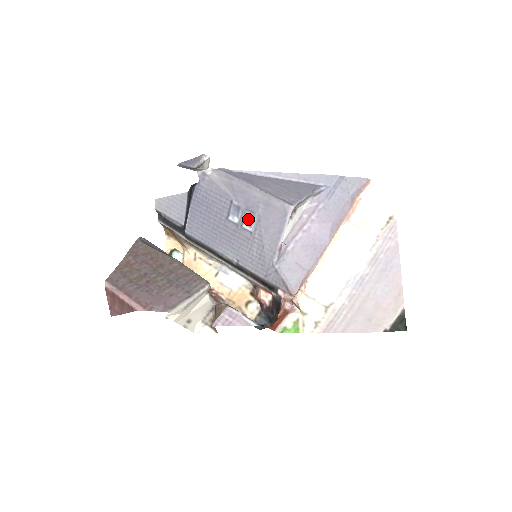
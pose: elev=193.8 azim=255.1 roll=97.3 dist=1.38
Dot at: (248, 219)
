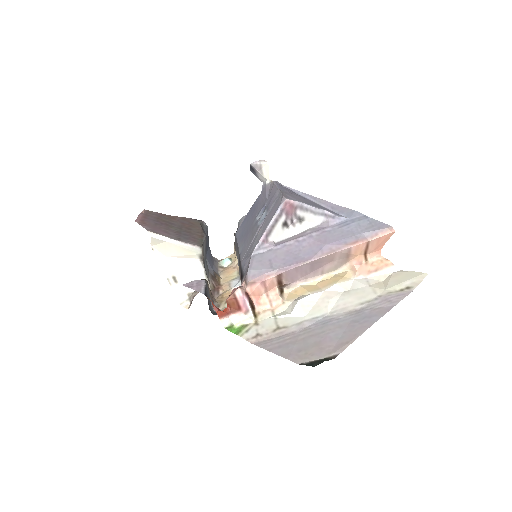
Dot at: (264, 216)
